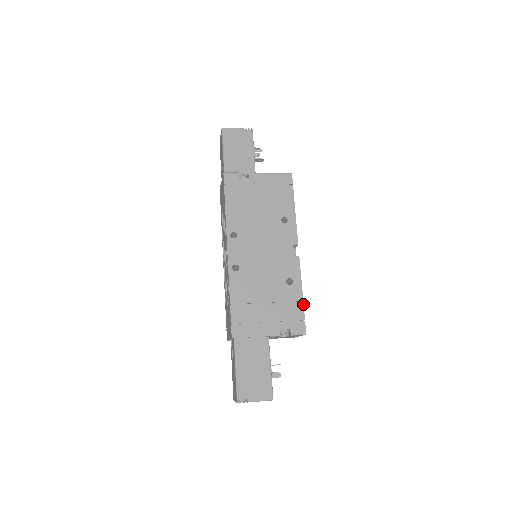
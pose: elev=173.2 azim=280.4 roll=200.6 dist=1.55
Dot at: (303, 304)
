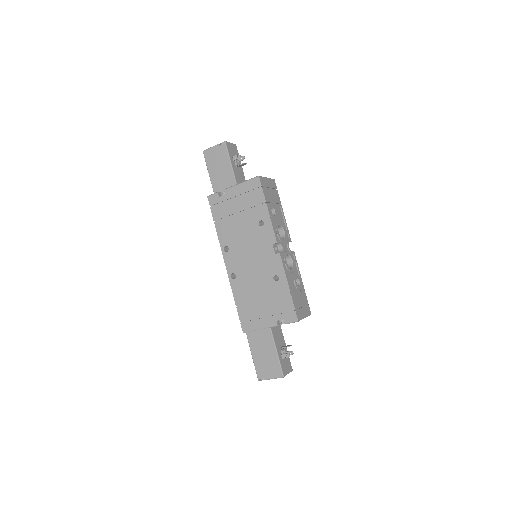
Dot at: (291, 296)
